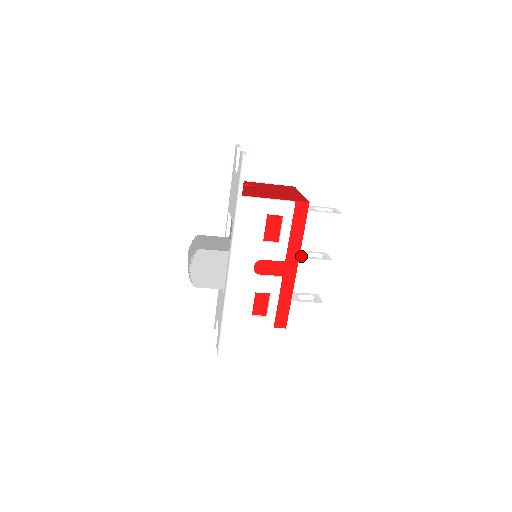
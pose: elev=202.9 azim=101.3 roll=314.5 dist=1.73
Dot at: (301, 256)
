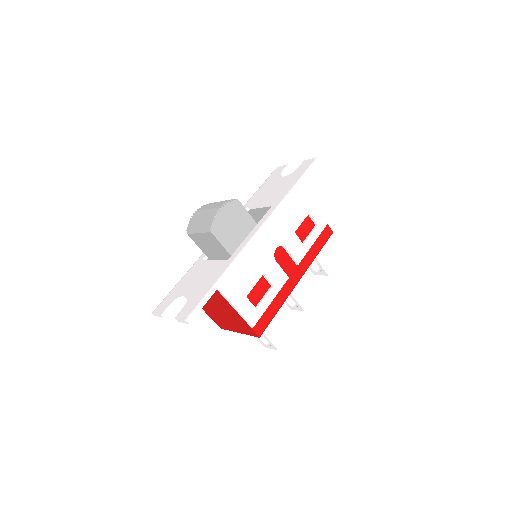
Dot at: occluded
